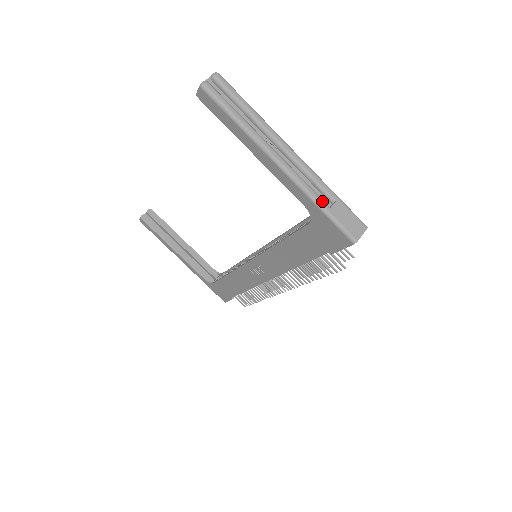
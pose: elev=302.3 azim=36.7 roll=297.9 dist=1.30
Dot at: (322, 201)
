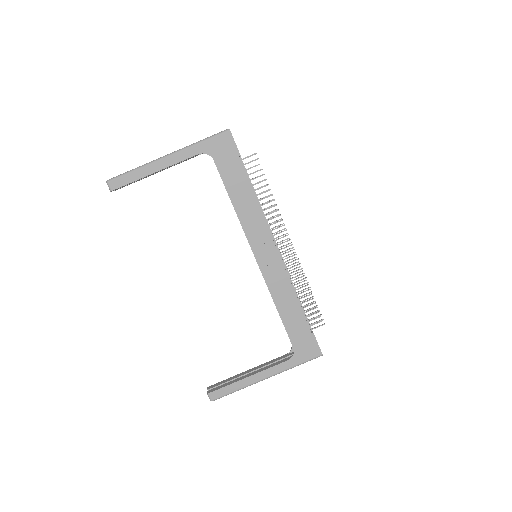
Dot at: (198, 142)
